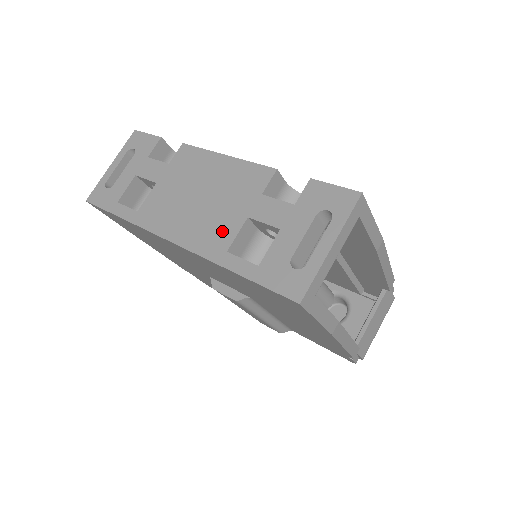
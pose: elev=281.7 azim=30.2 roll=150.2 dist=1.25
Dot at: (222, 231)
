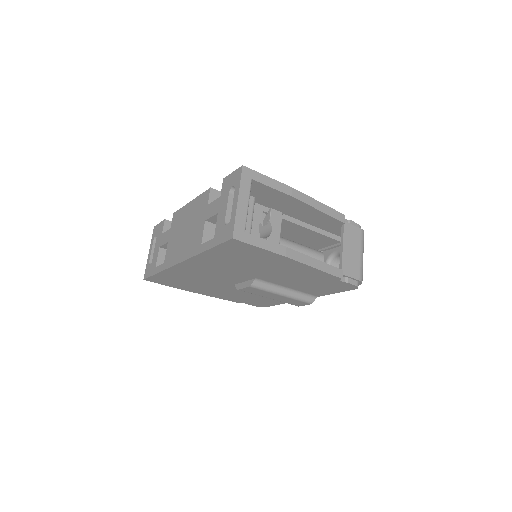
Dot at: (197, 237)
